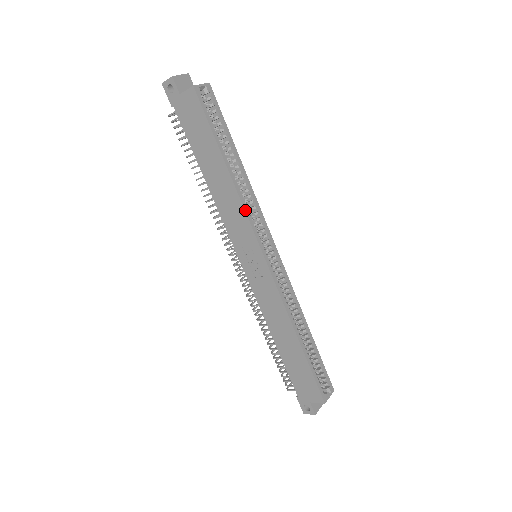
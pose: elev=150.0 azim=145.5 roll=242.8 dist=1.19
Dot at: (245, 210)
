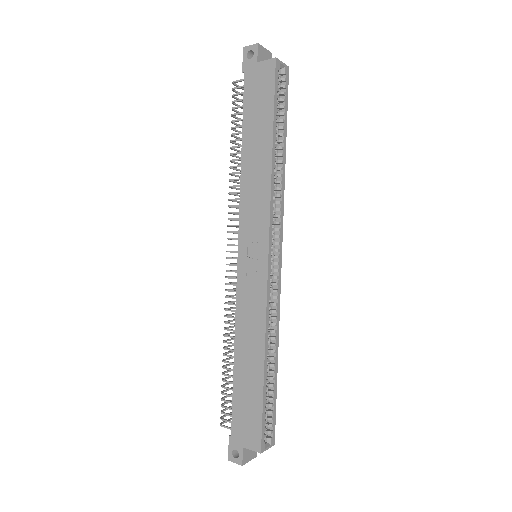
Dot at: (271, 198)
